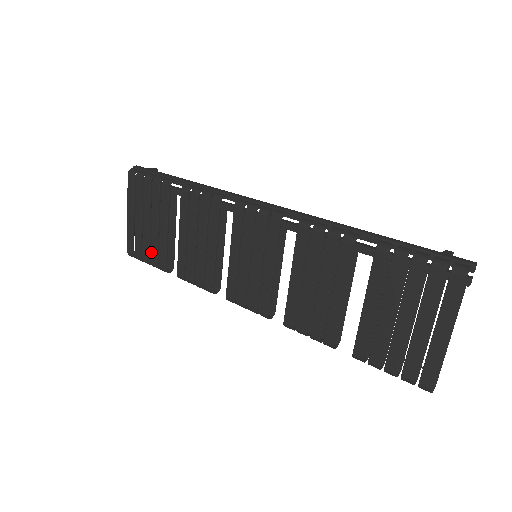
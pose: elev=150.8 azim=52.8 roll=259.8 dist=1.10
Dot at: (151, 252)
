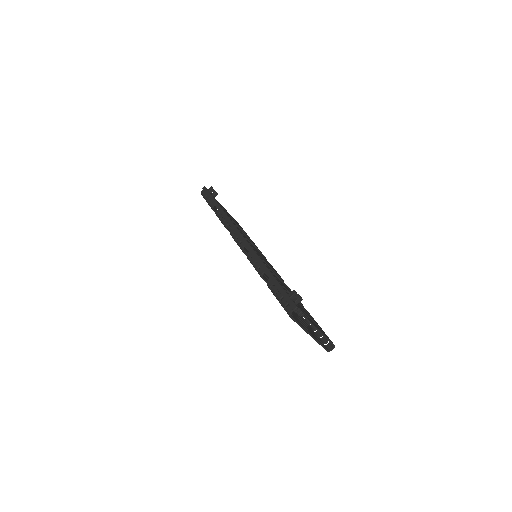
Dot at: occluded
